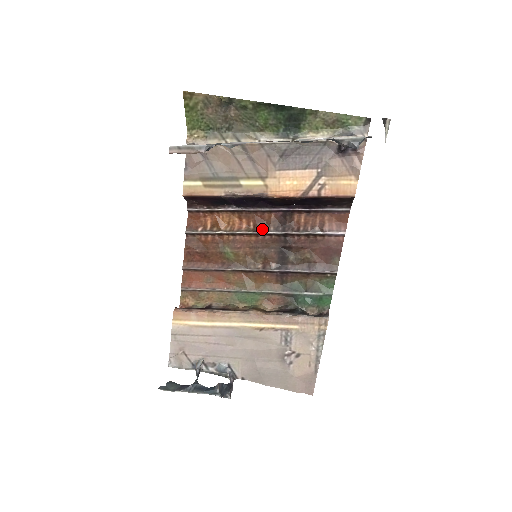
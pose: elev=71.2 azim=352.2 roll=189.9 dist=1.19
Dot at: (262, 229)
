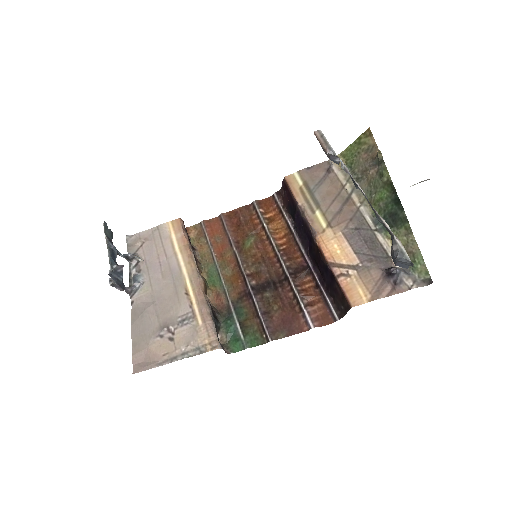
Dot at: (283, 256)
